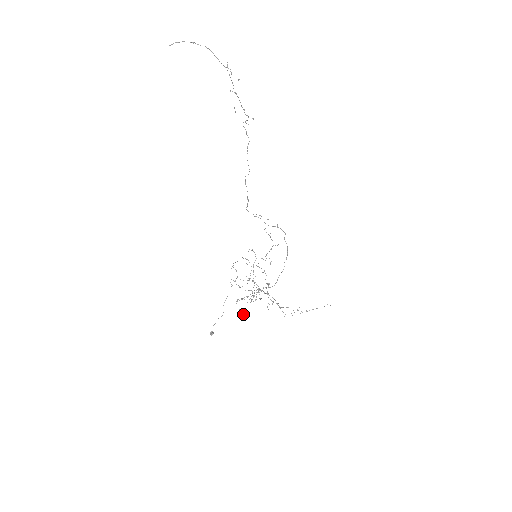
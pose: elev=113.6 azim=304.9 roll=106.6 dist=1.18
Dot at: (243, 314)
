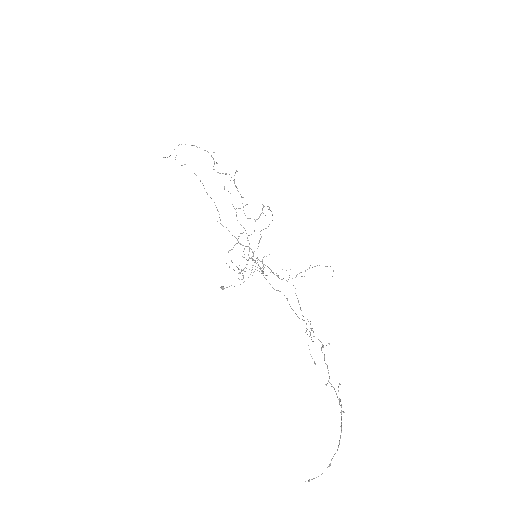
Dot at: occluded
